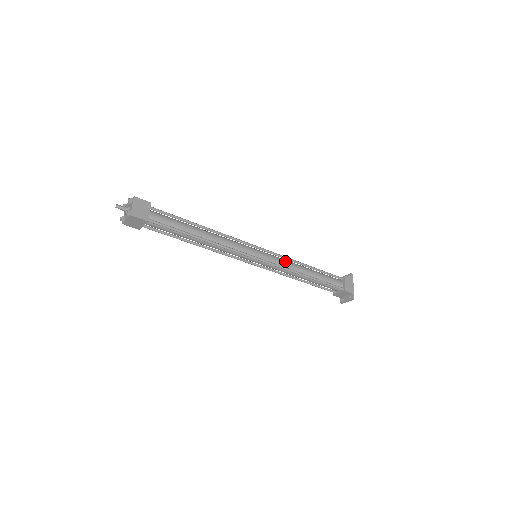
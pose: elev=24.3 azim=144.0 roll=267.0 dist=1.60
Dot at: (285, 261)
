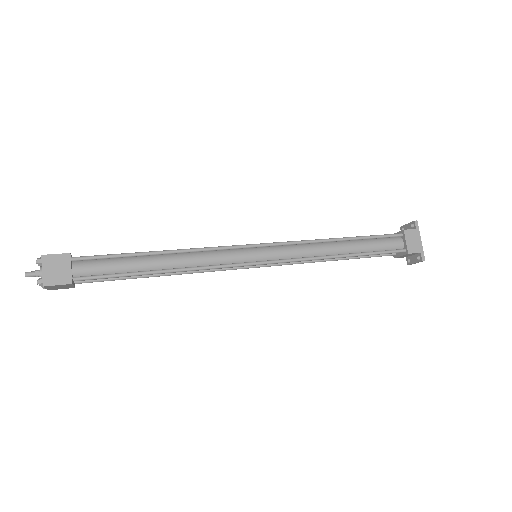
Dot at: (302, 247)
